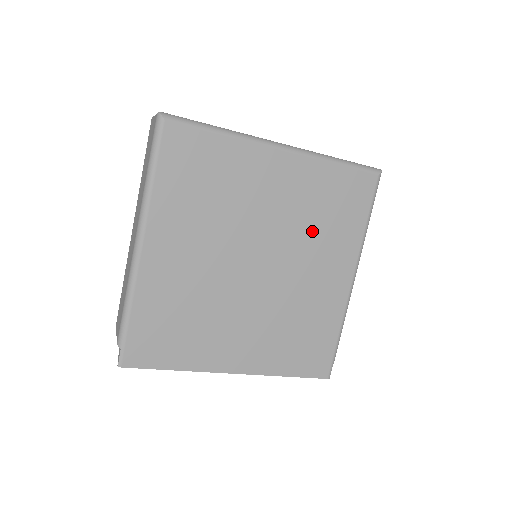
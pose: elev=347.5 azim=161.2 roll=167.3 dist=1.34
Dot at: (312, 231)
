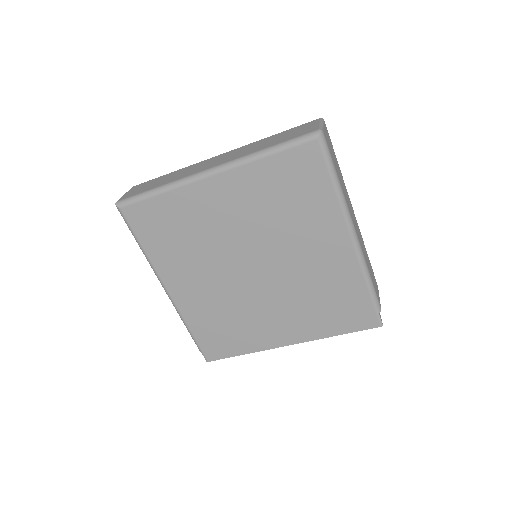
Dot at: (283, 222)
